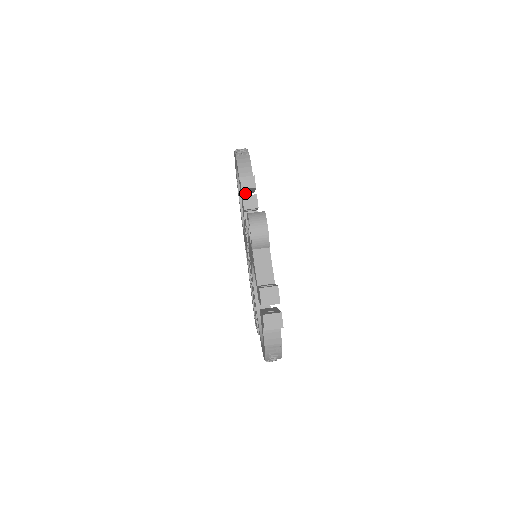
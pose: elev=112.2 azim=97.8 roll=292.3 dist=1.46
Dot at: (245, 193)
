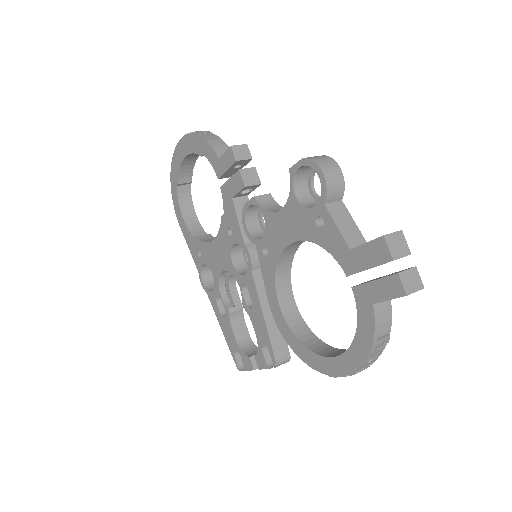
Dot at: (222, 178)
